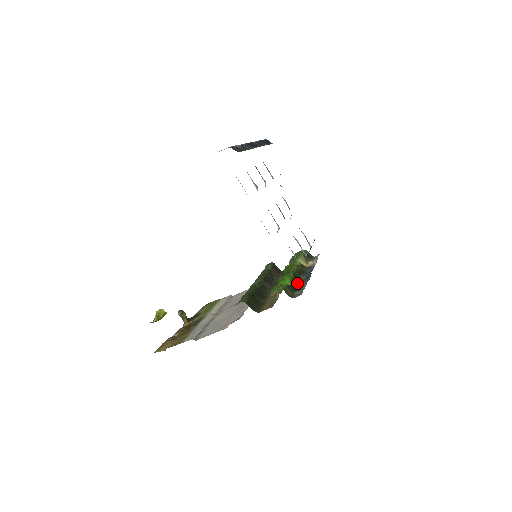
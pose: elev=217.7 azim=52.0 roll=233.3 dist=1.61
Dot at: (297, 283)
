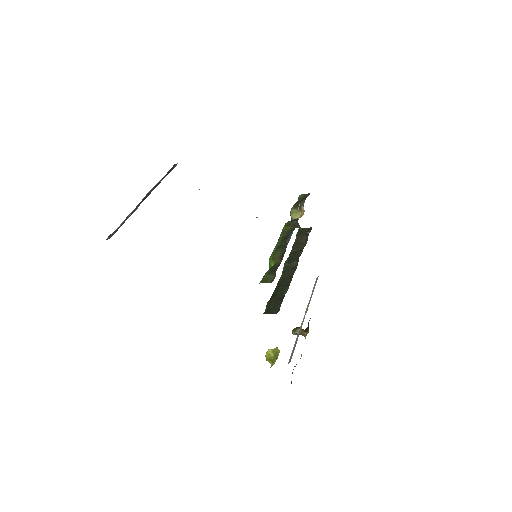
Dot at: (281, 255)
